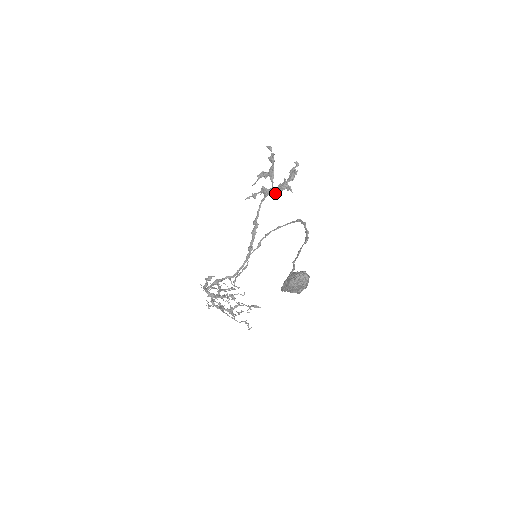
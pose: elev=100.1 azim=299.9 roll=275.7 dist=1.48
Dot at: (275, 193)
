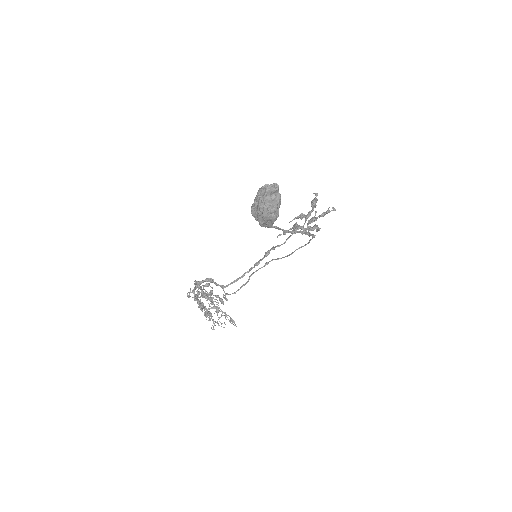
Dot at: occluded
